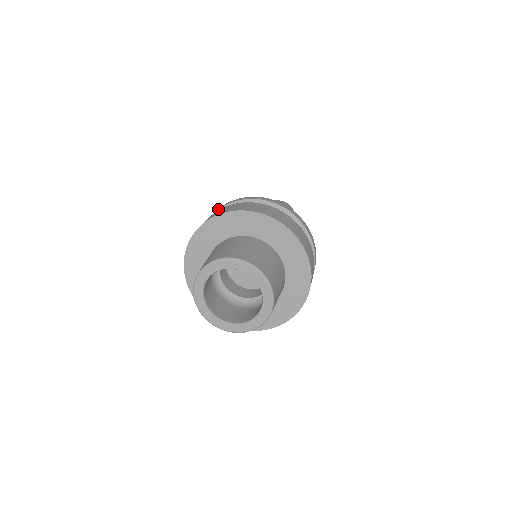
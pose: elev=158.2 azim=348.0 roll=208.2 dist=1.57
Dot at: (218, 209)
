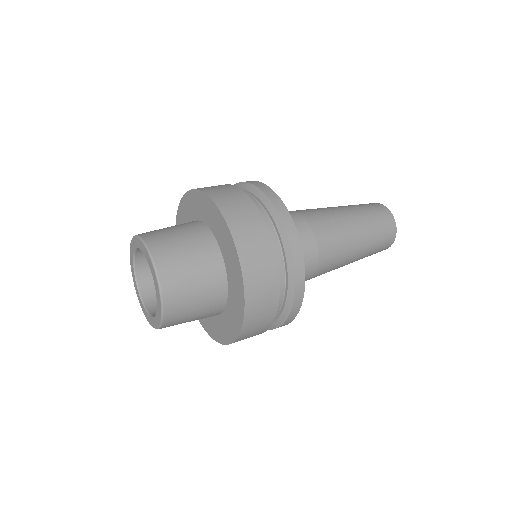
Dot at: (247, 182)
